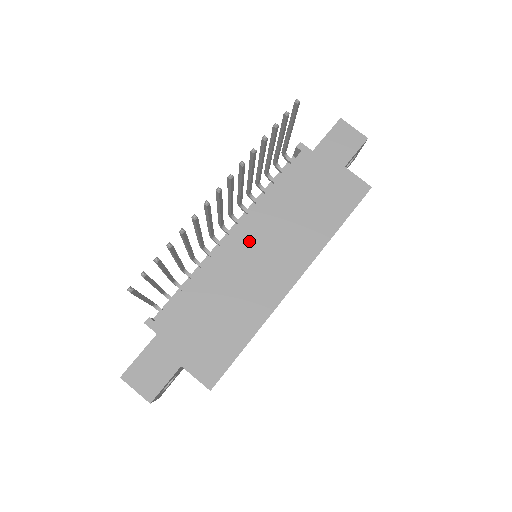
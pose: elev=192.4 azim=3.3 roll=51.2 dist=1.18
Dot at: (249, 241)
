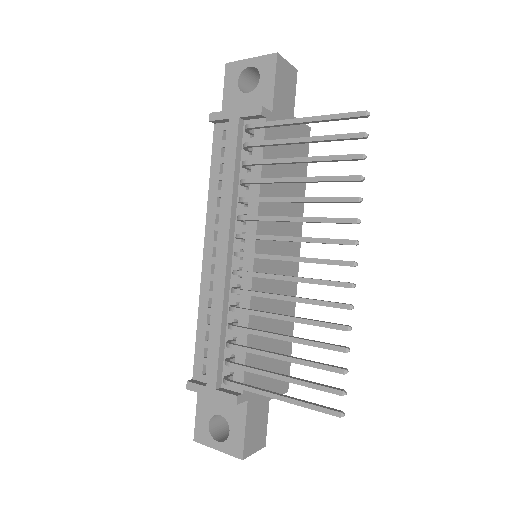
Dot at: (267, 253)
